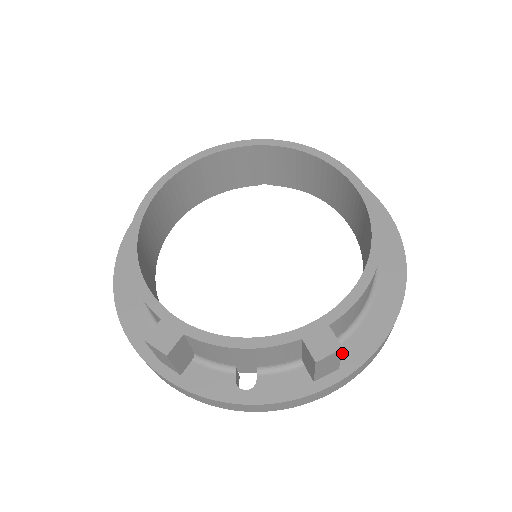
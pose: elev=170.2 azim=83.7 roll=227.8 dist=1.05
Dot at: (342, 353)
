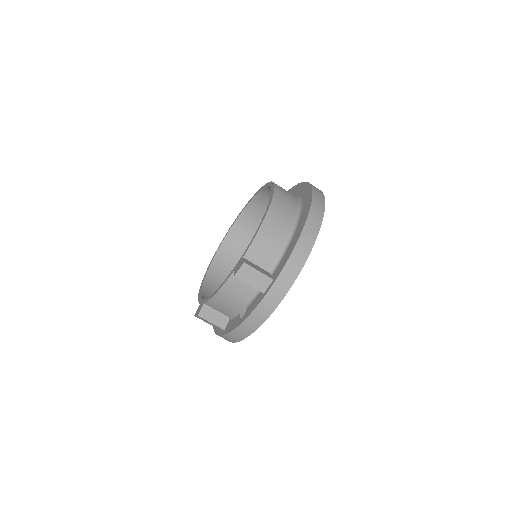
Dot at: (276, 271)
